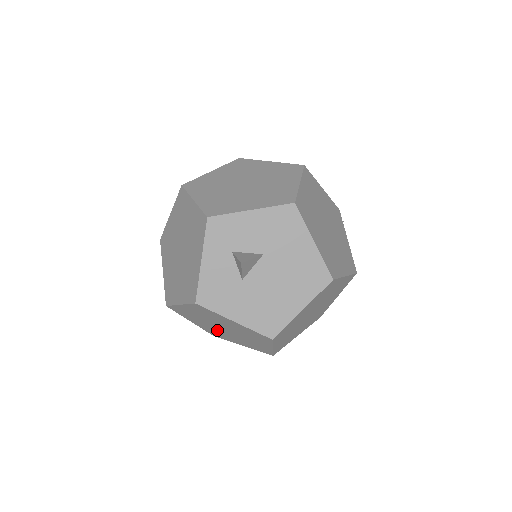
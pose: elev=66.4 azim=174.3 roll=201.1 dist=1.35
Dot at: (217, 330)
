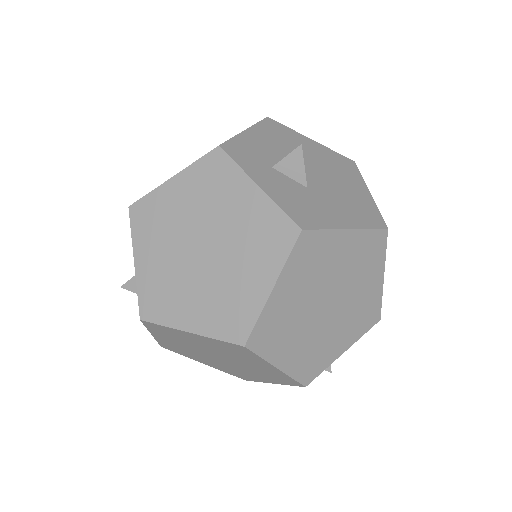
Dot at: (316, 335)
